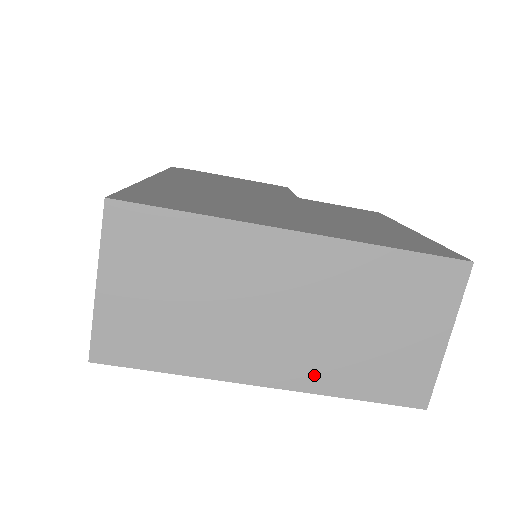
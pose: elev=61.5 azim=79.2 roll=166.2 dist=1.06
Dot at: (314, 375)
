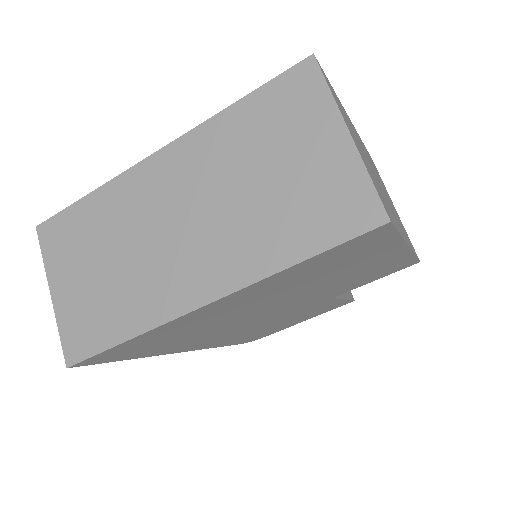
Dot at: (243, 263)
